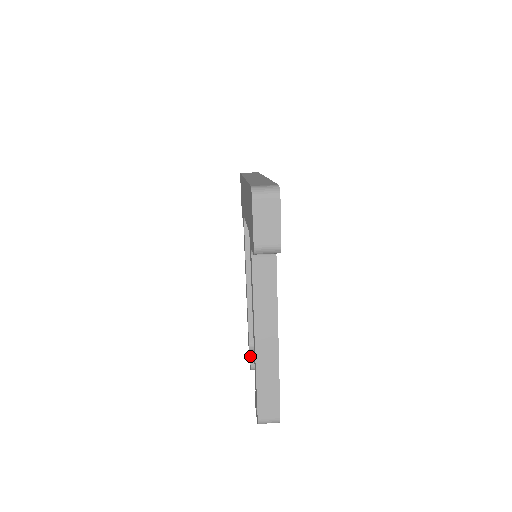
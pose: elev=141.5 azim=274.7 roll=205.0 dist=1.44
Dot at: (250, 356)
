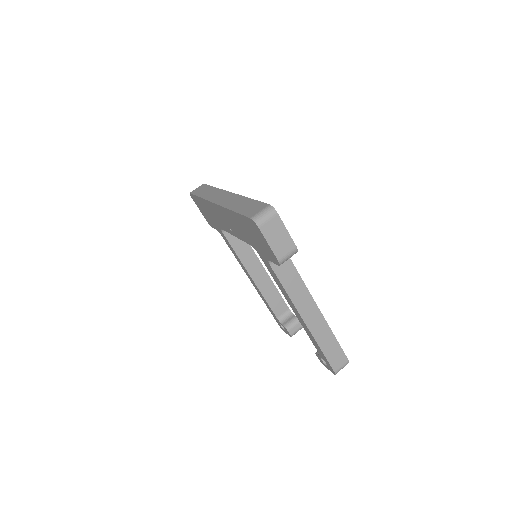
Dot at: (286, 328)
